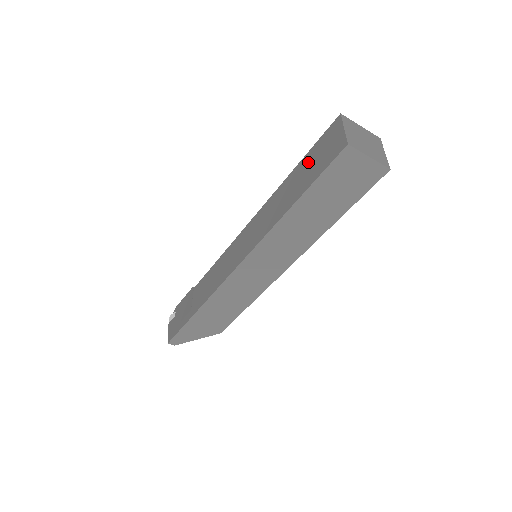
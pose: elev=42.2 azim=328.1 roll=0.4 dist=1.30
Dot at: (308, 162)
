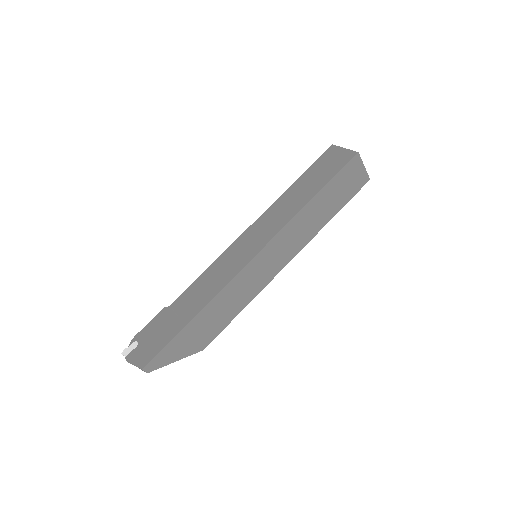
Dot at: (314, 172)
